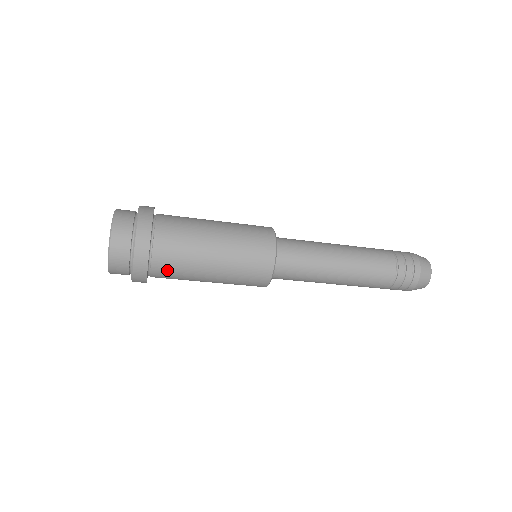
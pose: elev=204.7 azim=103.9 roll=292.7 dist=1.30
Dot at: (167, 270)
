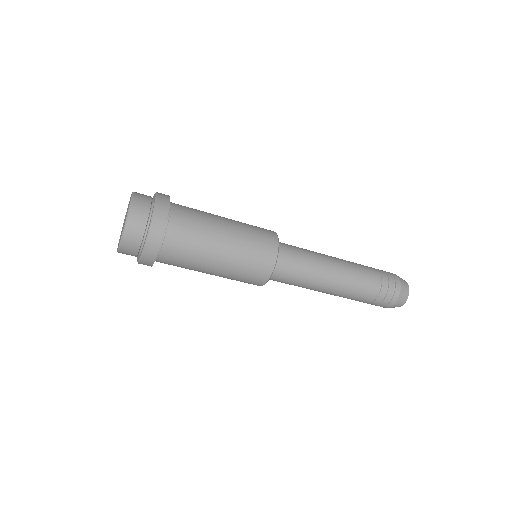
Dot at: (173, 260)
